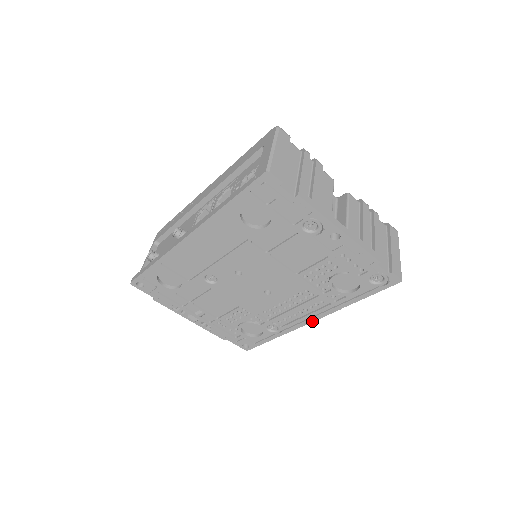
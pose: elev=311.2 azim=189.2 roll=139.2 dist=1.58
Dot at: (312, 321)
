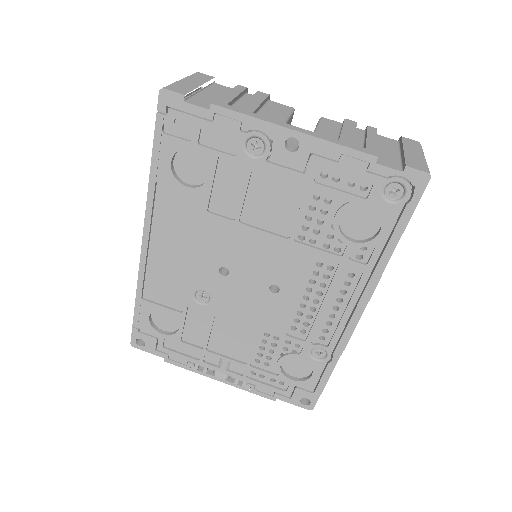
Dot at: (359, 317)
